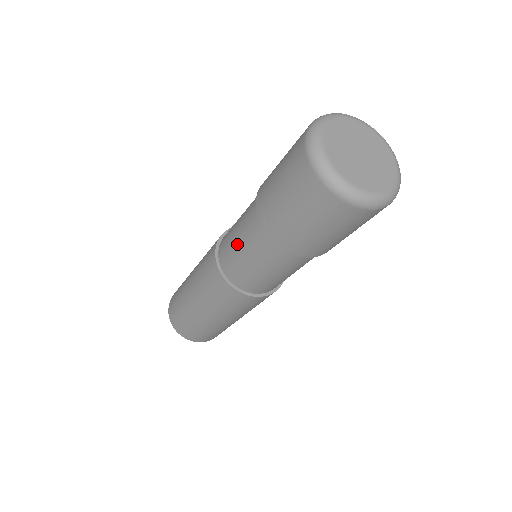
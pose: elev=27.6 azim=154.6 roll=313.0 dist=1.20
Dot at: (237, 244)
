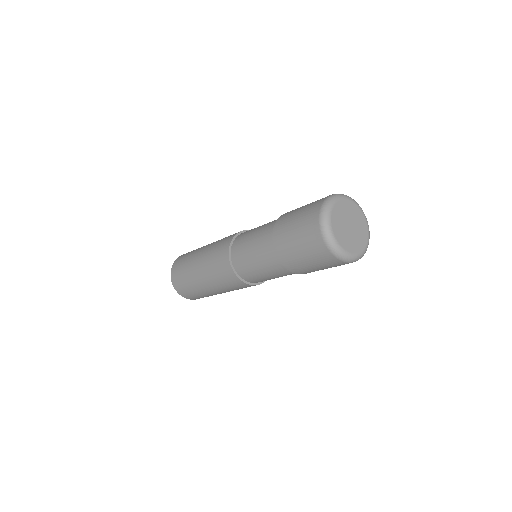
Dot at: (261, 273)
